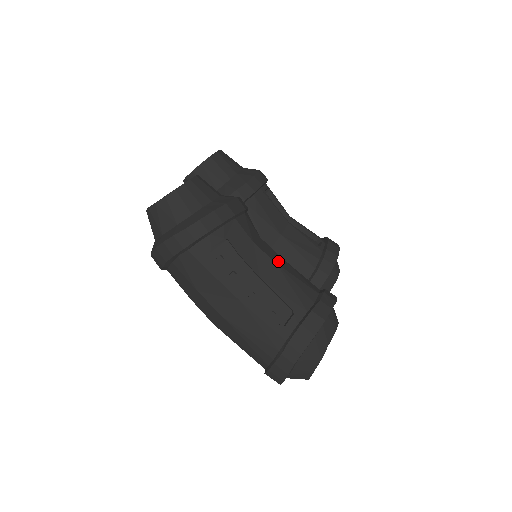
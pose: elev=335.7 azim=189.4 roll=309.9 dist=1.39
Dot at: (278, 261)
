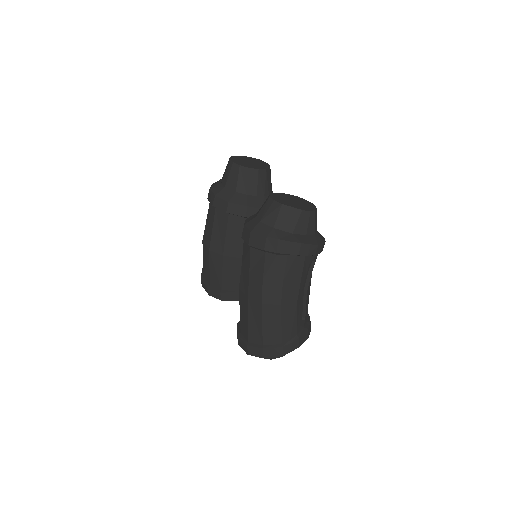
Dot at: occluded
